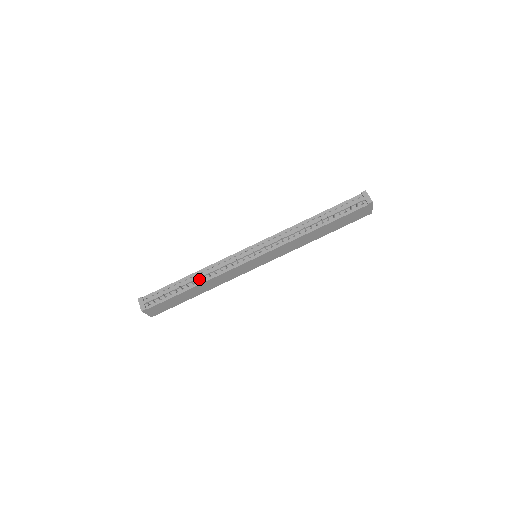
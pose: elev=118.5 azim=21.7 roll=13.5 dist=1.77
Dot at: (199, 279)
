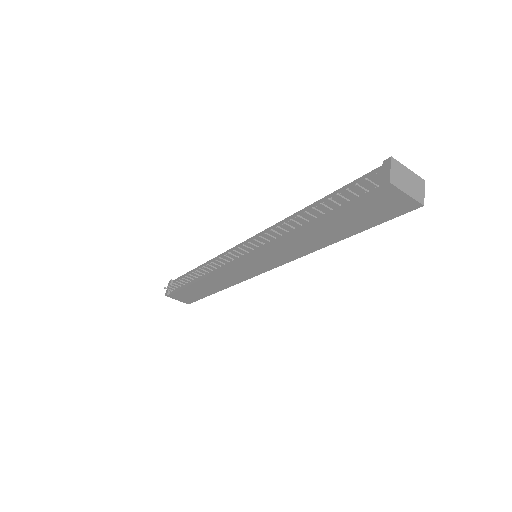
Dot at: occluded
